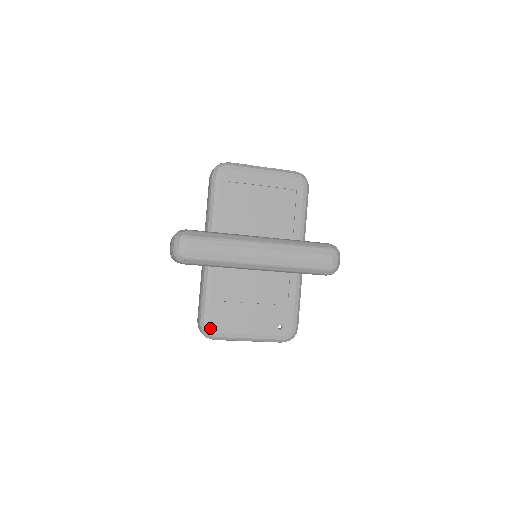
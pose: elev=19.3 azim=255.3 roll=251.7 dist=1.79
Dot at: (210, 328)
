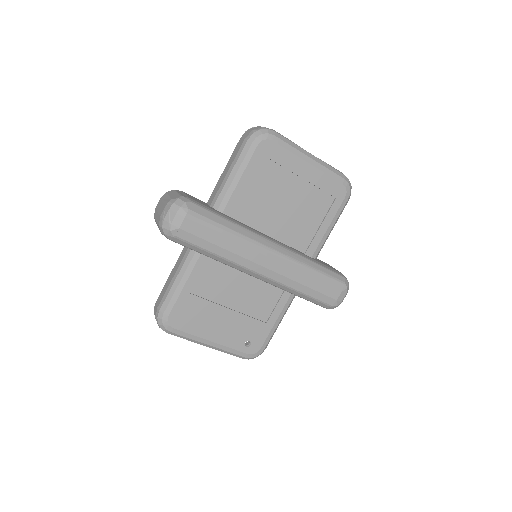
Dot at: (169, 321)
